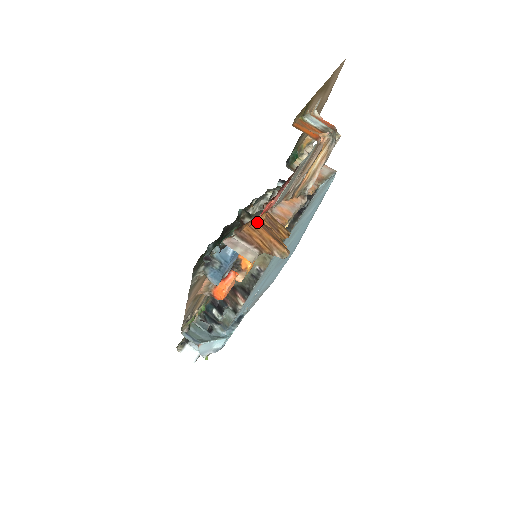
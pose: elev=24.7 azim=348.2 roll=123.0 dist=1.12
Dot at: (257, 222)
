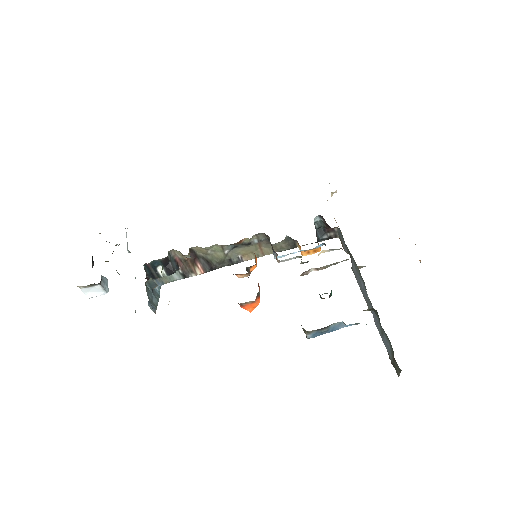
Dot at: occluded
